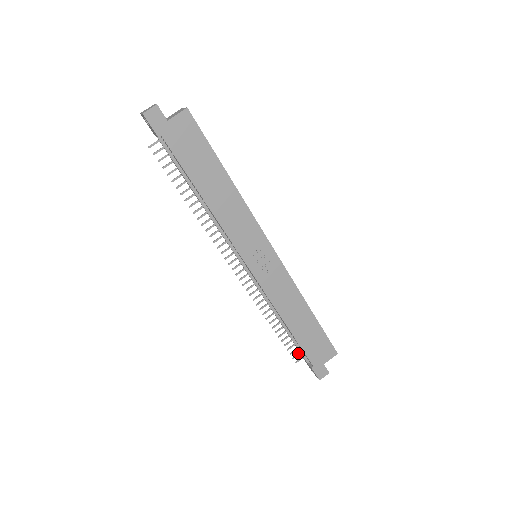
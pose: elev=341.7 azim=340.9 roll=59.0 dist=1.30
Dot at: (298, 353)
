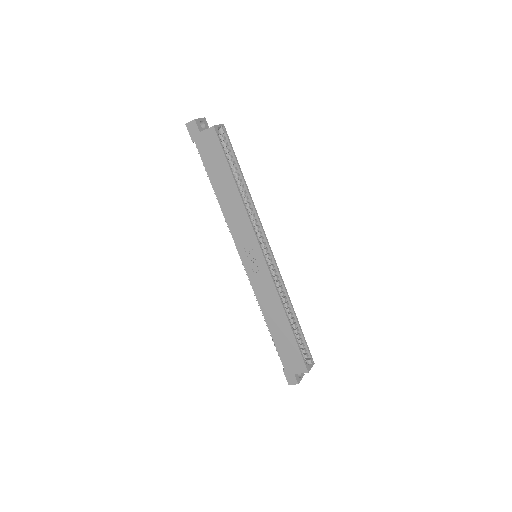
Dot at: occluded
